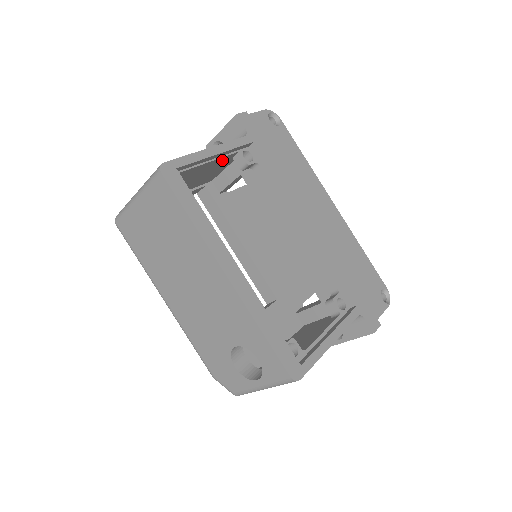
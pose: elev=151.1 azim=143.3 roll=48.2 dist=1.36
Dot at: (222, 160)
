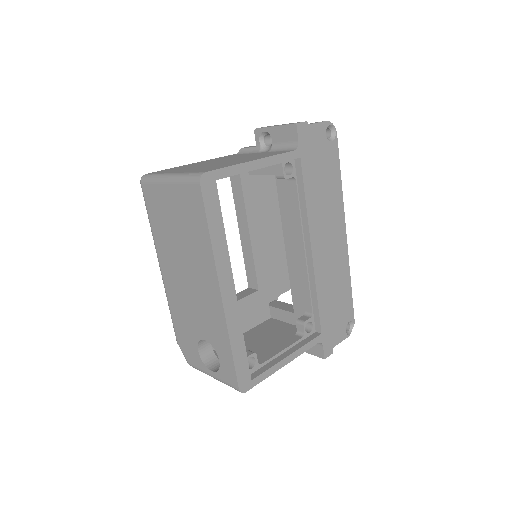
Dot at: occluded
